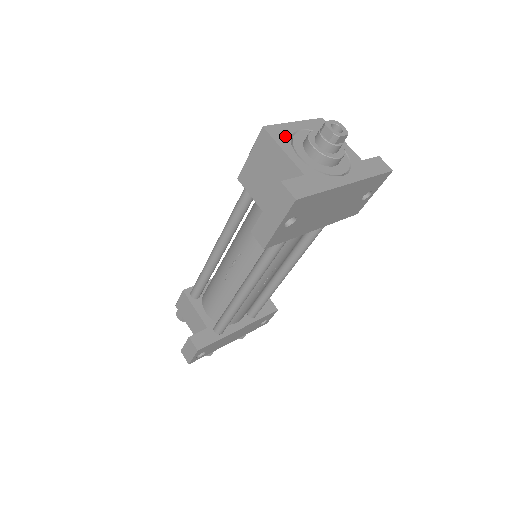
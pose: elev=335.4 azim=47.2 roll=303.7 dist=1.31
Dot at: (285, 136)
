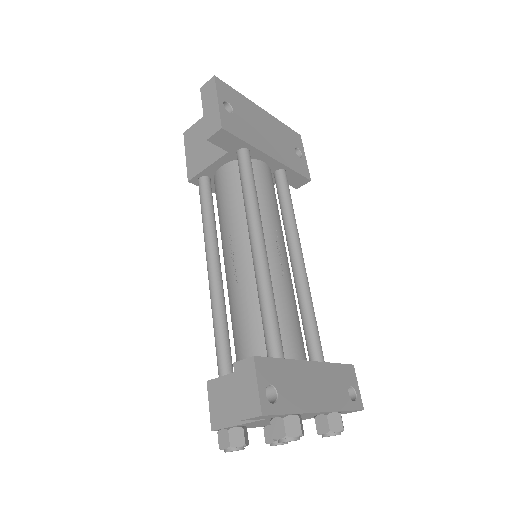
Dot at: occluded
